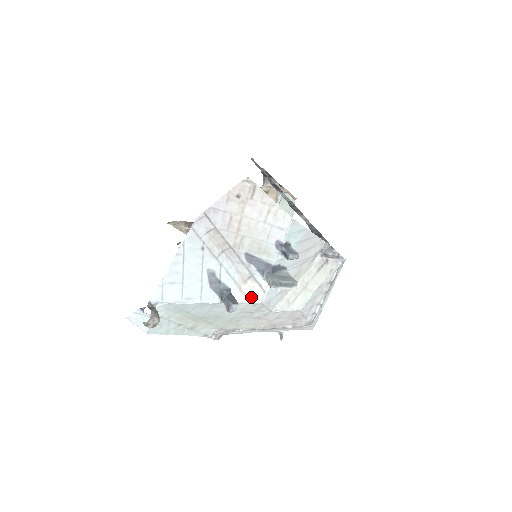
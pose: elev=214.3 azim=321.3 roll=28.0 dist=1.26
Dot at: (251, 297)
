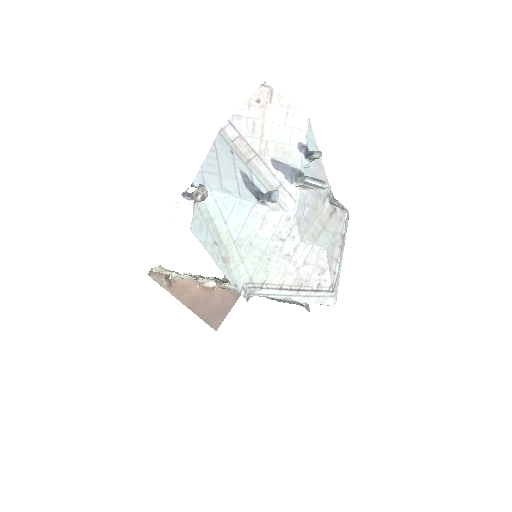
Dot at: (284, 207)
